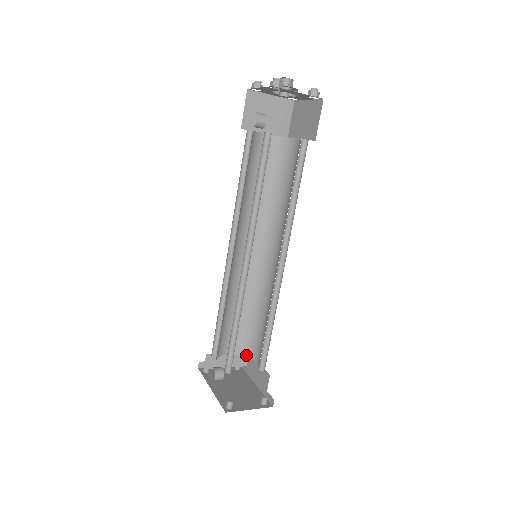
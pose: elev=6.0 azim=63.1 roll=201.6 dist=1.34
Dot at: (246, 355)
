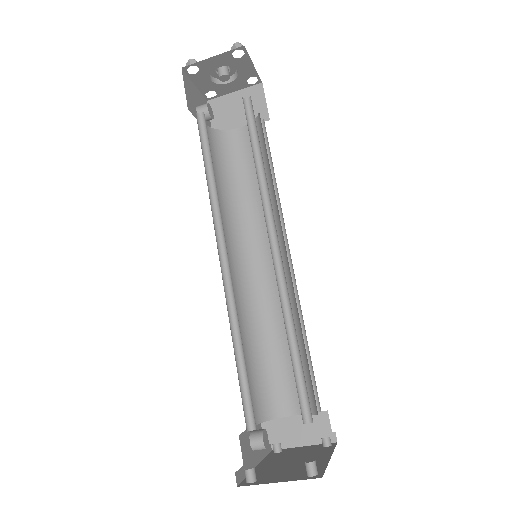
Dot at: (312, 412)
